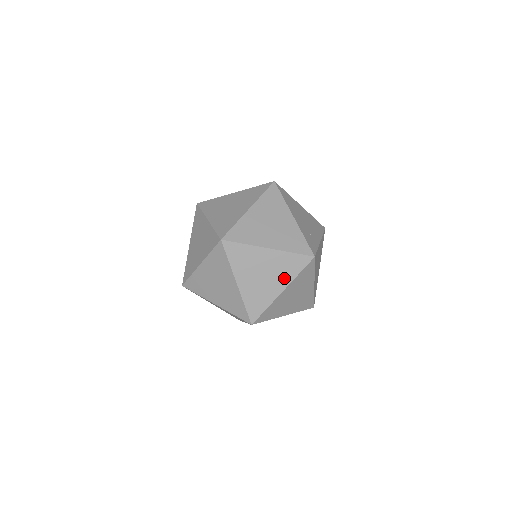
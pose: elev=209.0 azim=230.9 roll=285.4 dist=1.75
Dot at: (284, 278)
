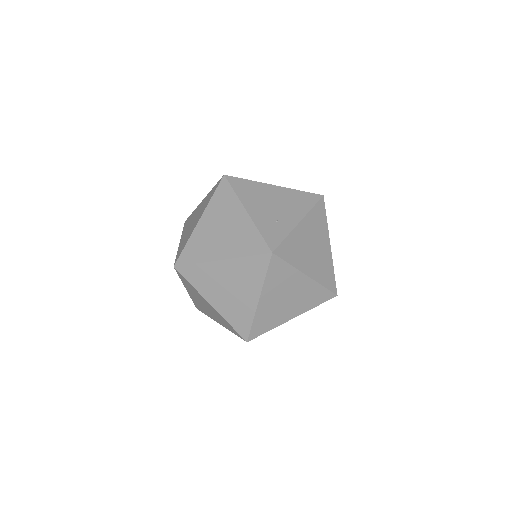
Dot at: (252, 286)
